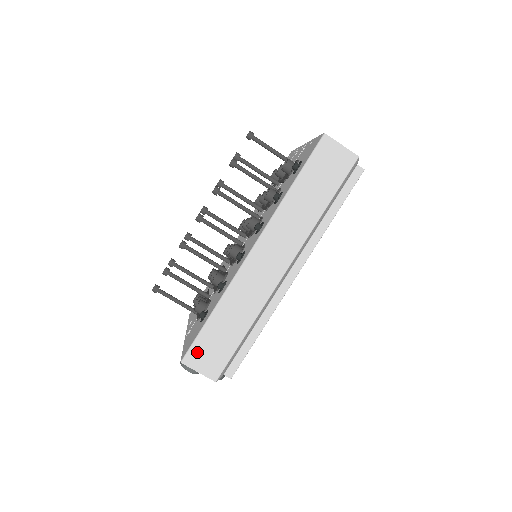
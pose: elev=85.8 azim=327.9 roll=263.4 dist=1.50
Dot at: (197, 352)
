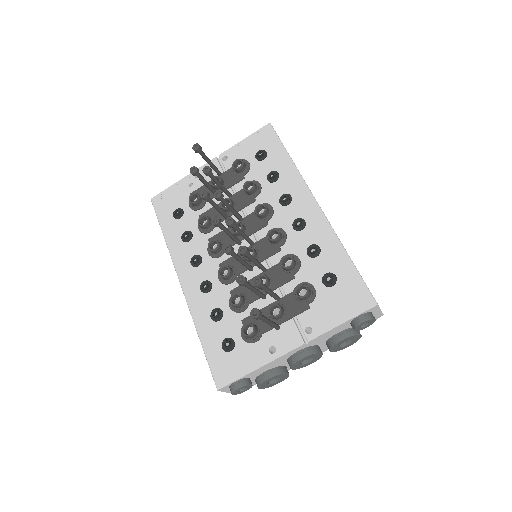
Dot at: occluded
